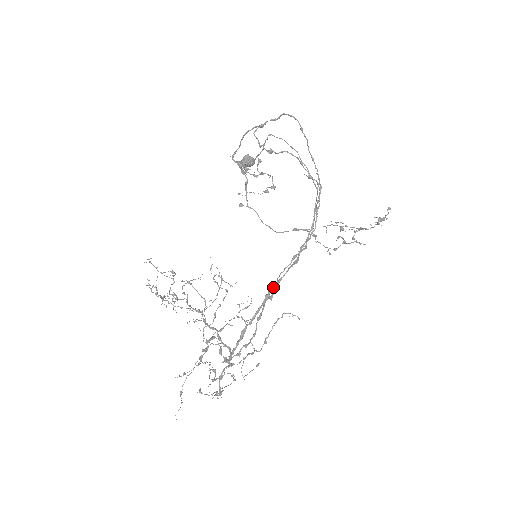
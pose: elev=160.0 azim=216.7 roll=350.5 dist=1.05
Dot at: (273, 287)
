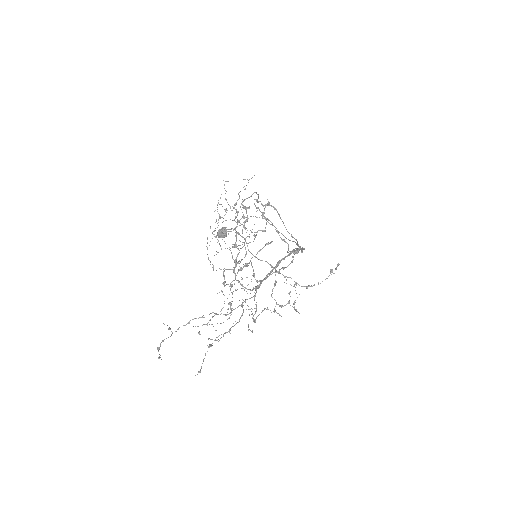
Dot at: (295, 250)
